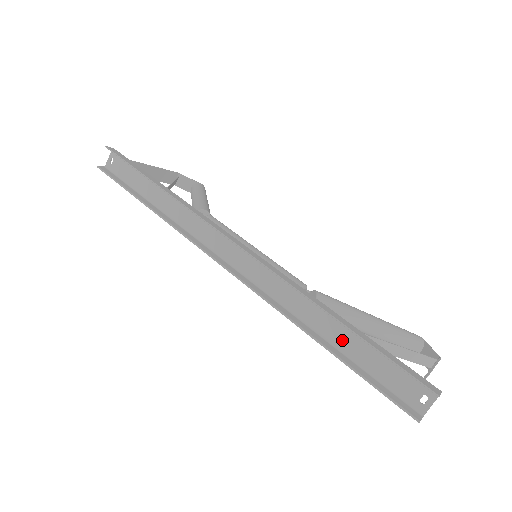
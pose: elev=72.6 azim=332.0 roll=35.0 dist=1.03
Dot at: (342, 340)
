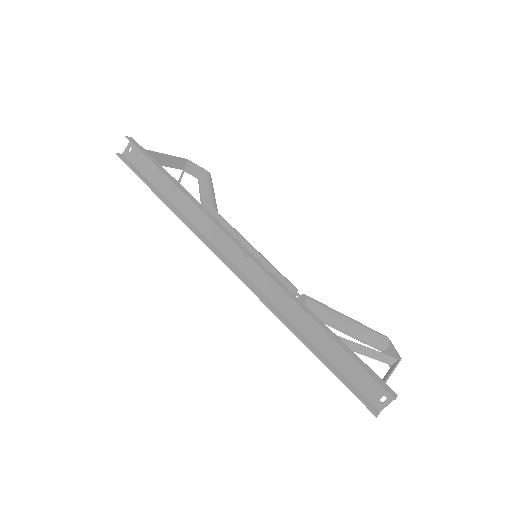
Dot at: (323, 343)
